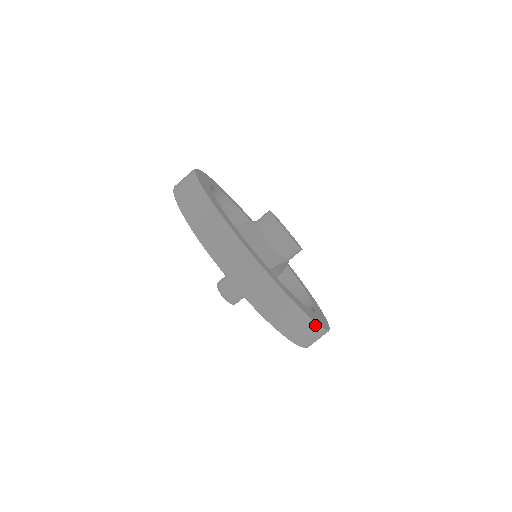
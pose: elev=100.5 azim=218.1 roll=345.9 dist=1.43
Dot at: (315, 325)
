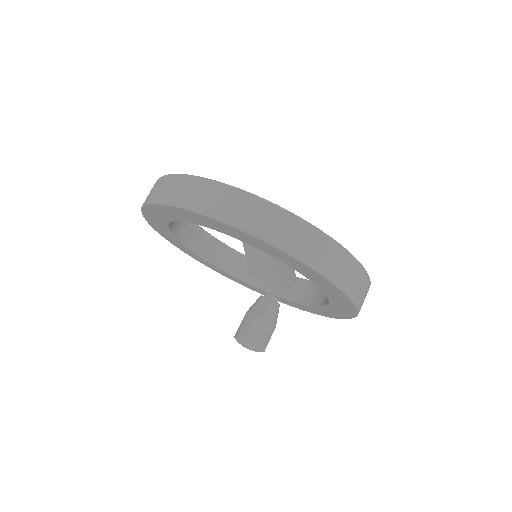
Dot at: (346, 251)
